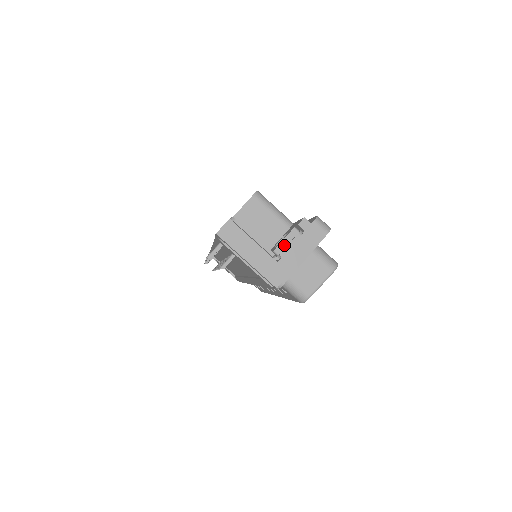
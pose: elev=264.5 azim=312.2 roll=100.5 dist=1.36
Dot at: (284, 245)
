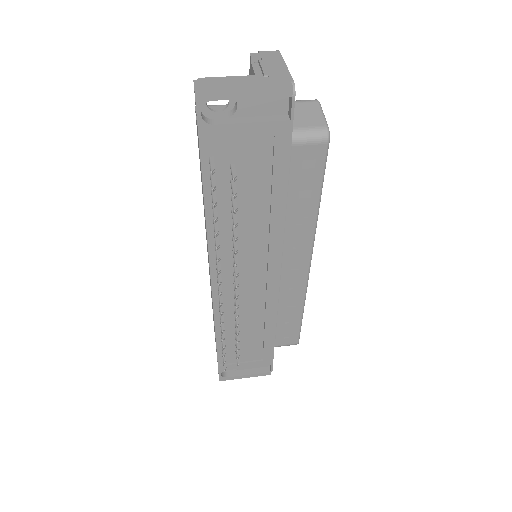
Dot at: (259, 72)
